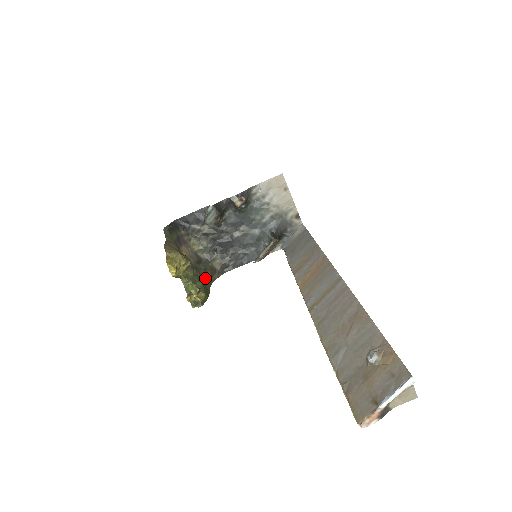
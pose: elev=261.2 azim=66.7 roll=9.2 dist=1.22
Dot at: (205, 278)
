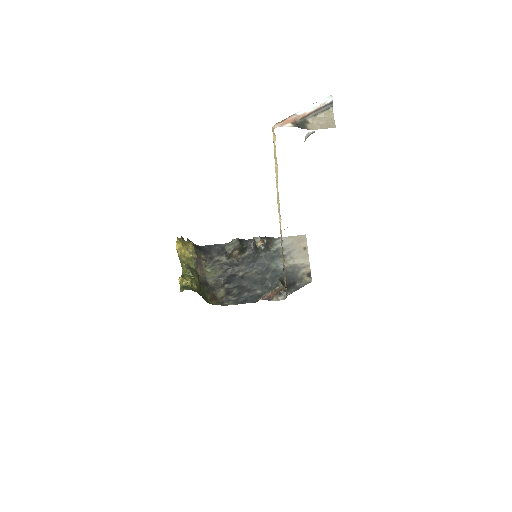
Dot at: (204, 294)
